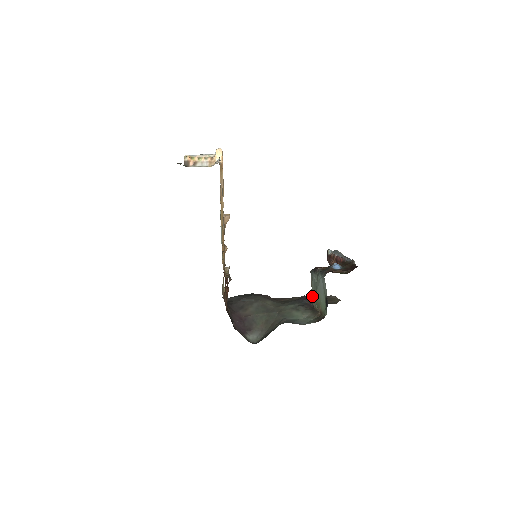
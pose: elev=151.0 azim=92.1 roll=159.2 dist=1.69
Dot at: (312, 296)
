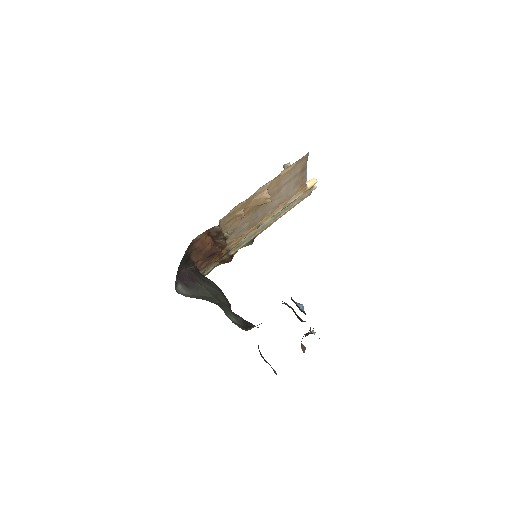
Dot at: occluded
